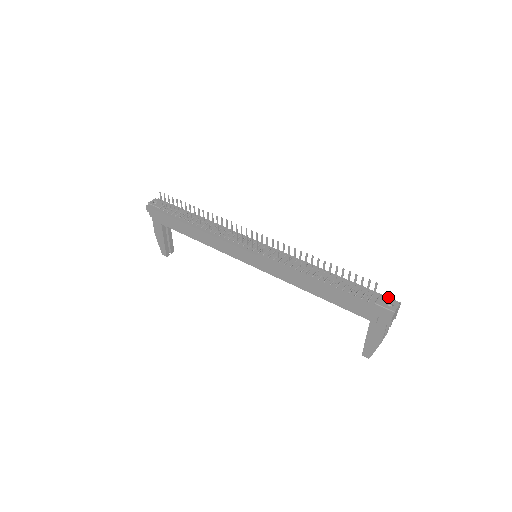
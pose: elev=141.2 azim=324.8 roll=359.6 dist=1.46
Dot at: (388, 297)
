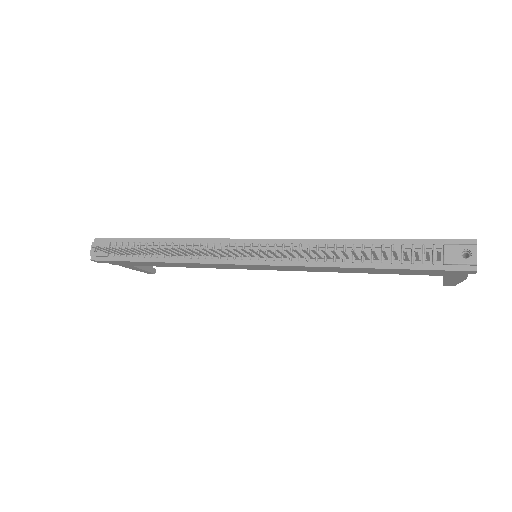
Dot at: (455, 240)
